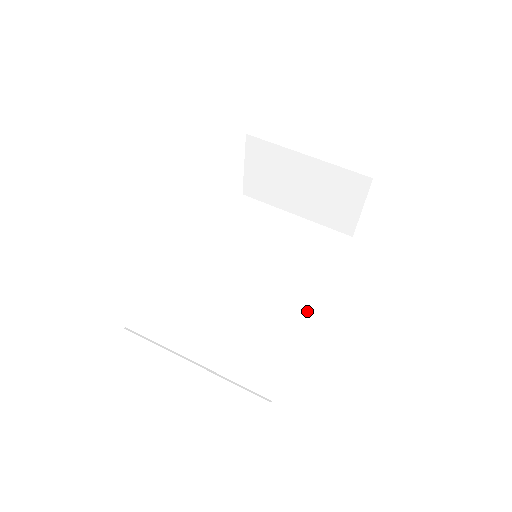
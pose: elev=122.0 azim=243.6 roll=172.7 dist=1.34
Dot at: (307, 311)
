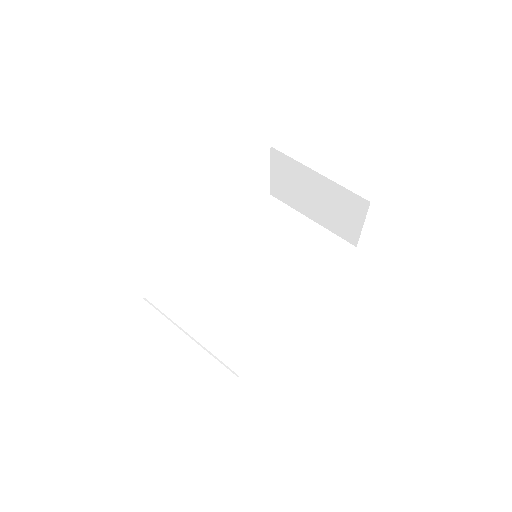
Dot at: (295, 308)
